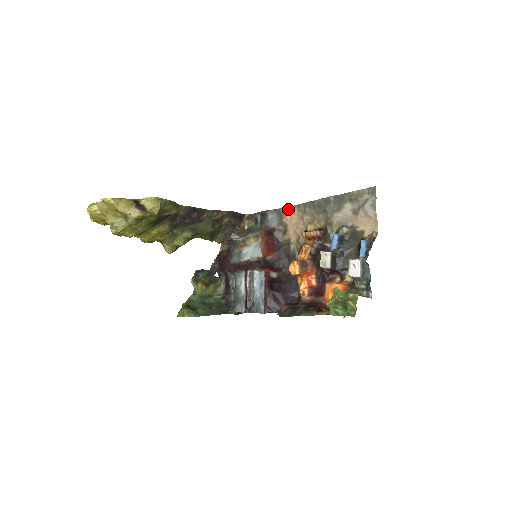
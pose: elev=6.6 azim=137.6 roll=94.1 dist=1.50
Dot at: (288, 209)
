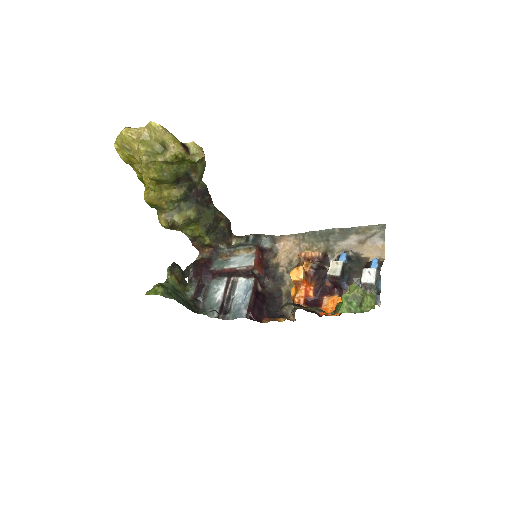
Dot at: (283, 237)
